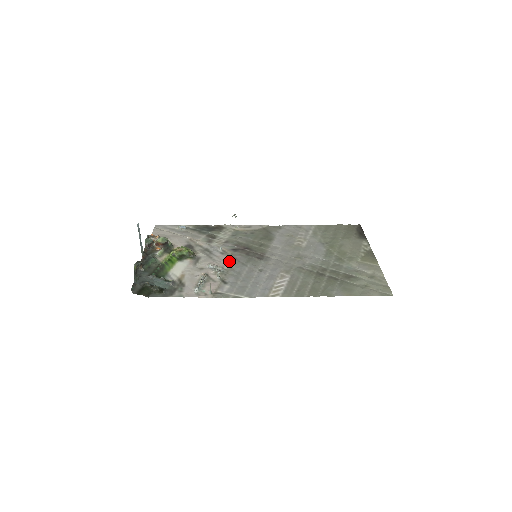
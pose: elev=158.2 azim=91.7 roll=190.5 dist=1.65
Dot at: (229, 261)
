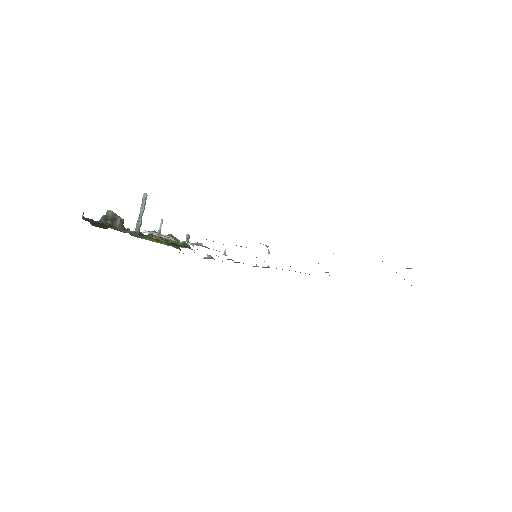
Dot at: (219, 251)
